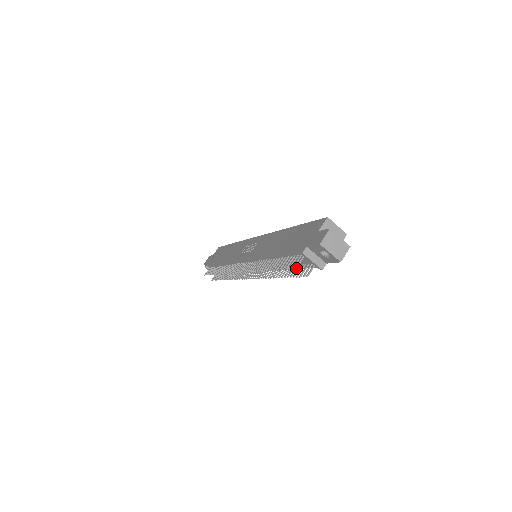
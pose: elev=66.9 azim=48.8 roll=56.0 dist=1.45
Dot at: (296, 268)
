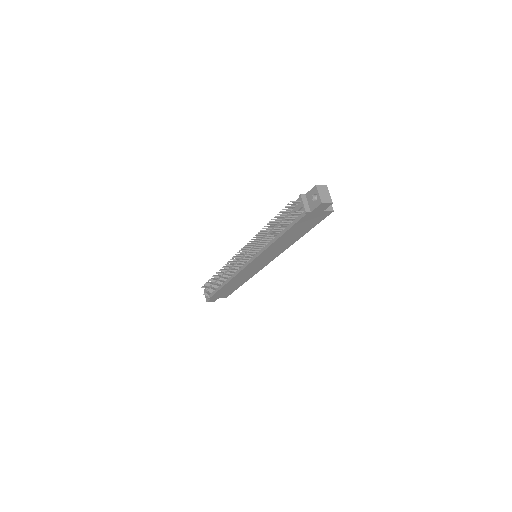
Dot at: (287, 223)
